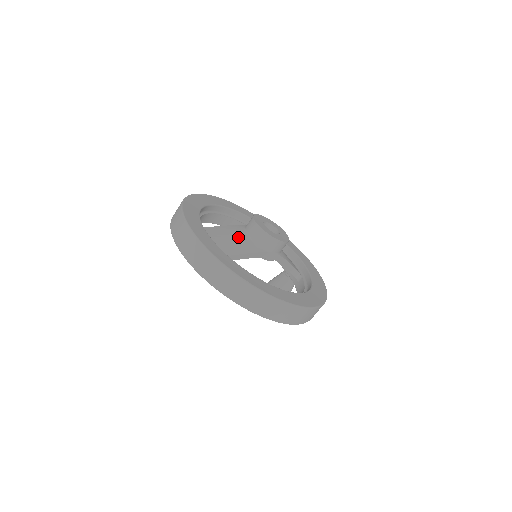
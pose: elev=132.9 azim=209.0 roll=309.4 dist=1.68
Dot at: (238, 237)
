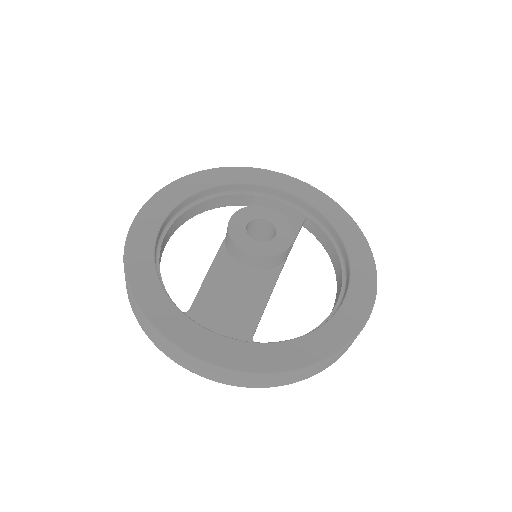
Dot at: (239, 284)
